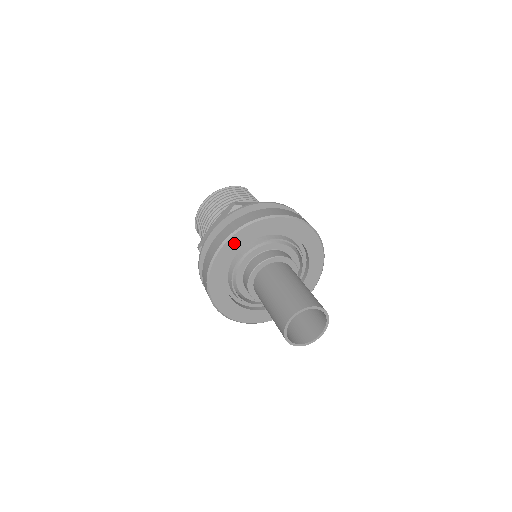
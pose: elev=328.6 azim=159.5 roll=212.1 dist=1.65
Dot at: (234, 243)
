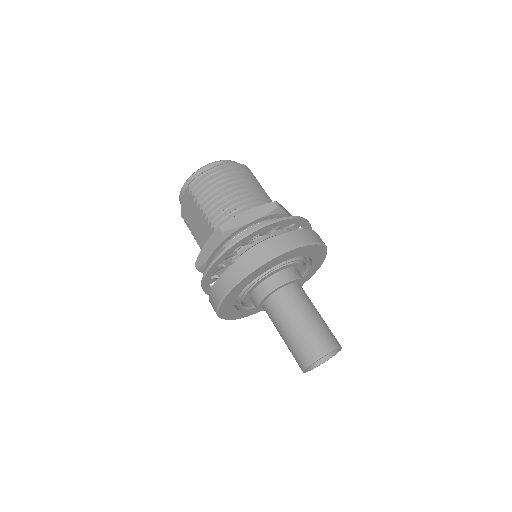
Dot at: (287, 255)
